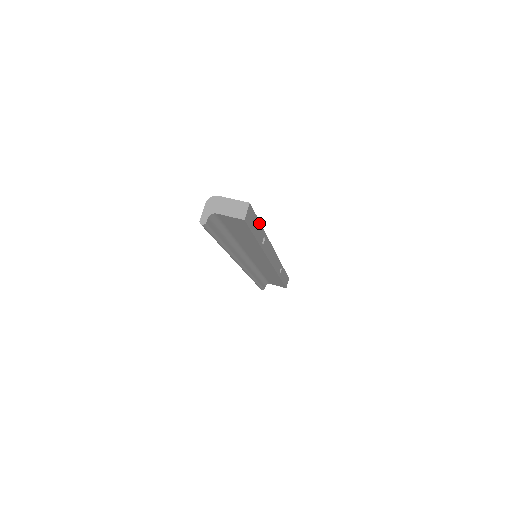
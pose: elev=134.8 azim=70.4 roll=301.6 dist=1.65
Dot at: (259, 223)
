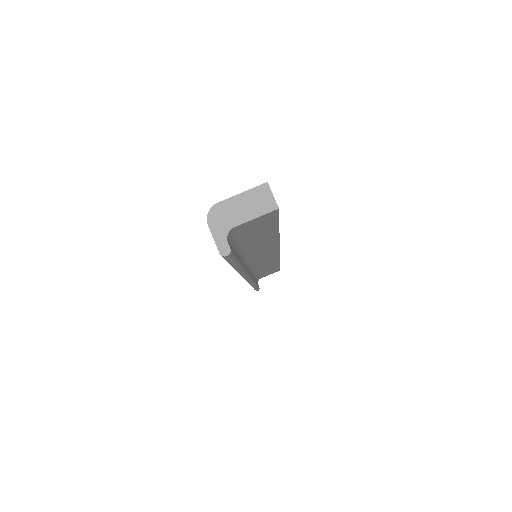
Dot at: occluded
